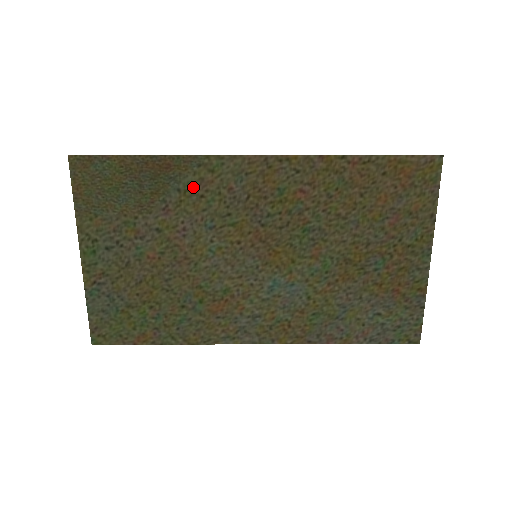
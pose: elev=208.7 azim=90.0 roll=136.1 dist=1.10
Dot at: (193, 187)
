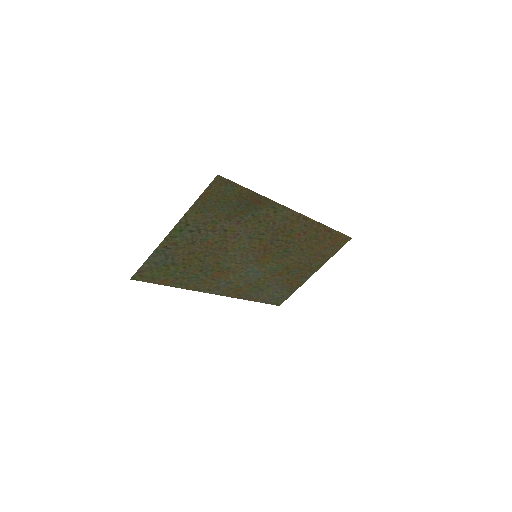
Dot at: (261, 216)
